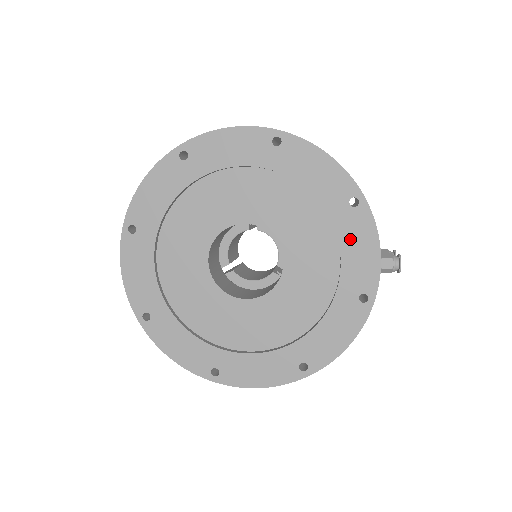
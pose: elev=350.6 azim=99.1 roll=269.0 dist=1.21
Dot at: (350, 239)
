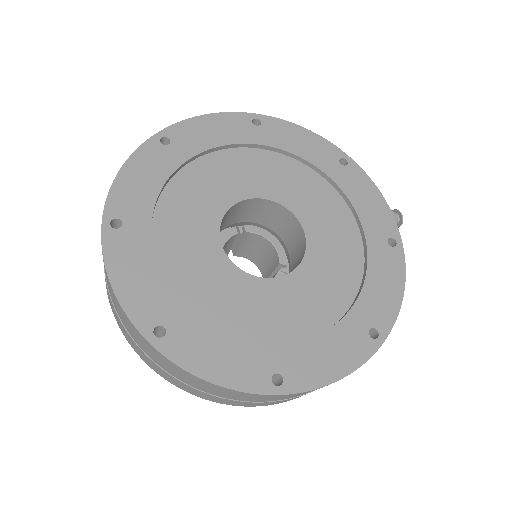
Dot at: (355, 192)
